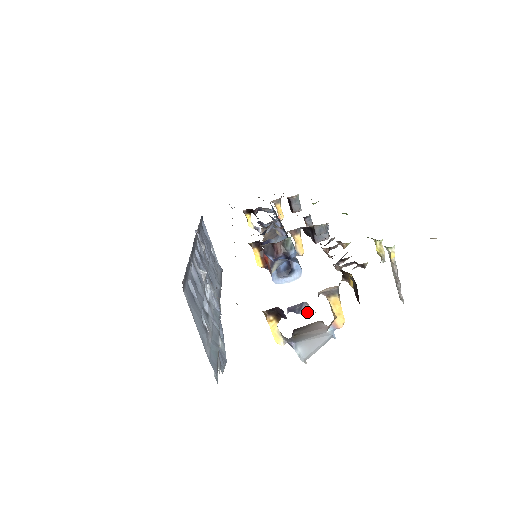
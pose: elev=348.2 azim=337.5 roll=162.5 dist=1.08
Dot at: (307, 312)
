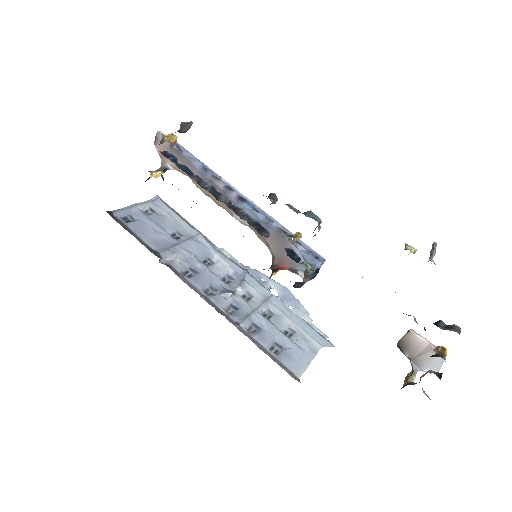
Dot at: occluded
